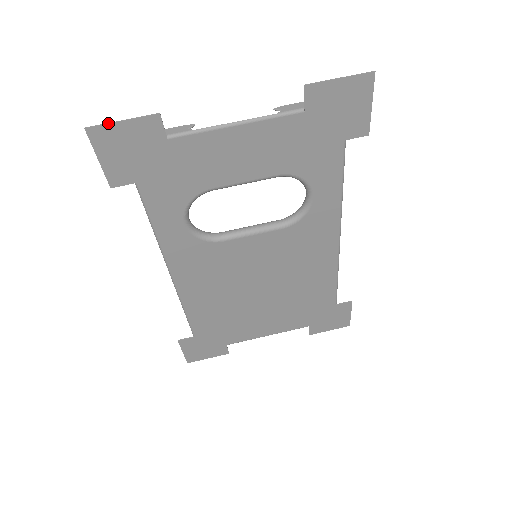
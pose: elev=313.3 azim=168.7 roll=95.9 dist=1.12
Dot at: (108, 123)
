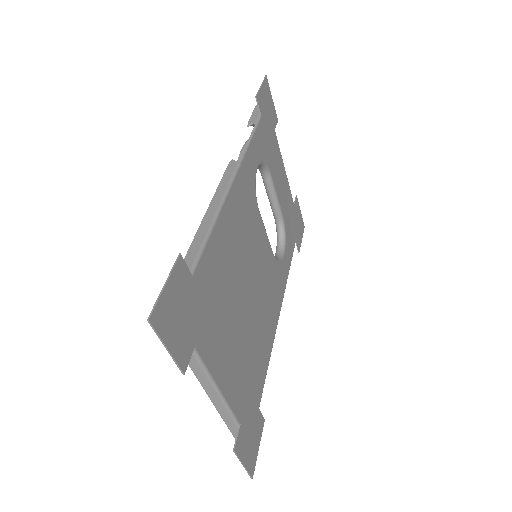
Dot at: occluded
